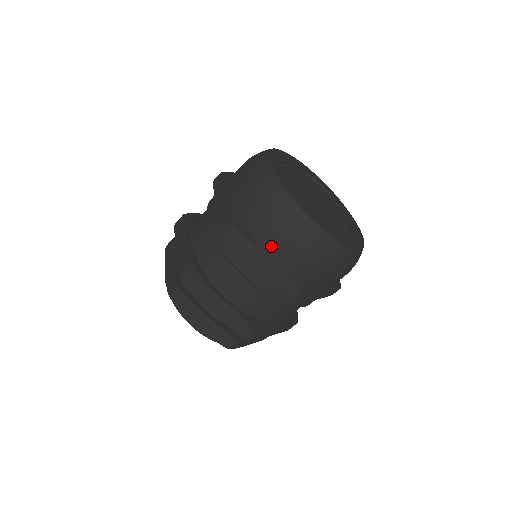
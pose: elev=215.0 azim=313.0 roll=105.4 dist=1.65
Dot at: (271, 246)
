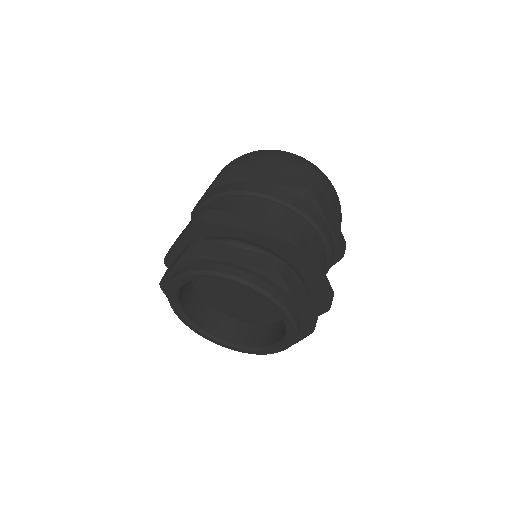
Dot at: (266, 166)
